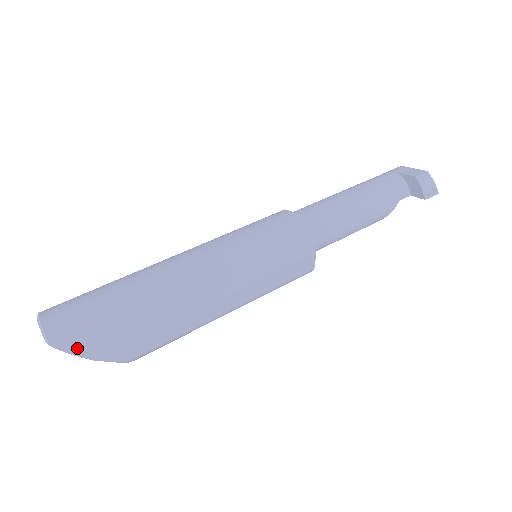
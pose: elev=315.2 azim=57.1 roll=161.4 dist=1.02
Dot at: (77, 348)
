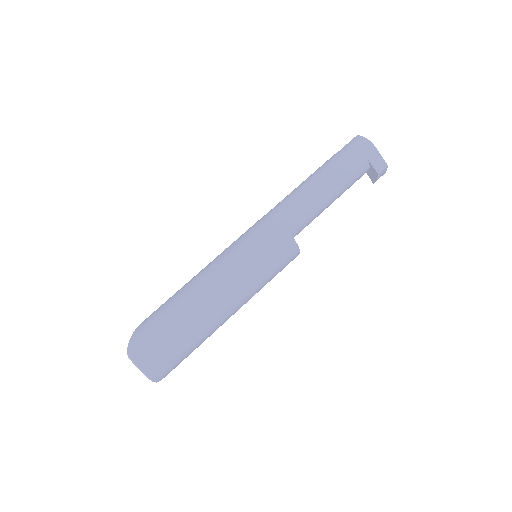
Dot at: occluded
